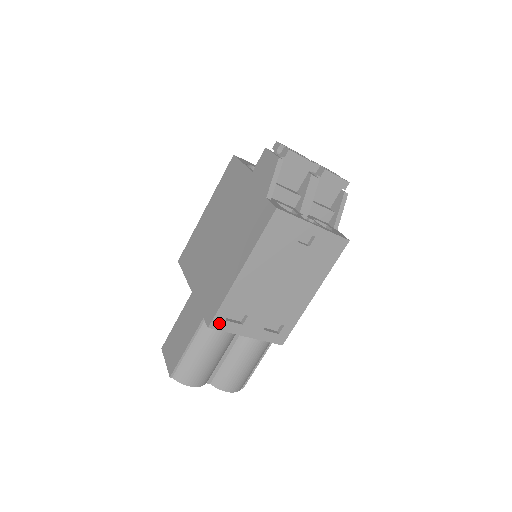
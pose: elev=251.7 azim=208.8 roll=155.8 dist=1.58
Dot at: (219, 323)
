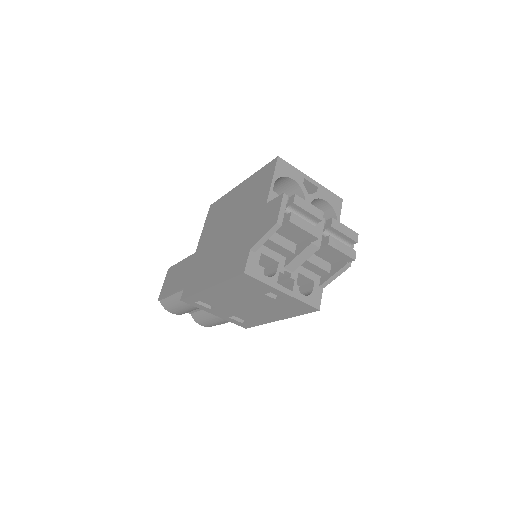
Dot at: (190, 302)
